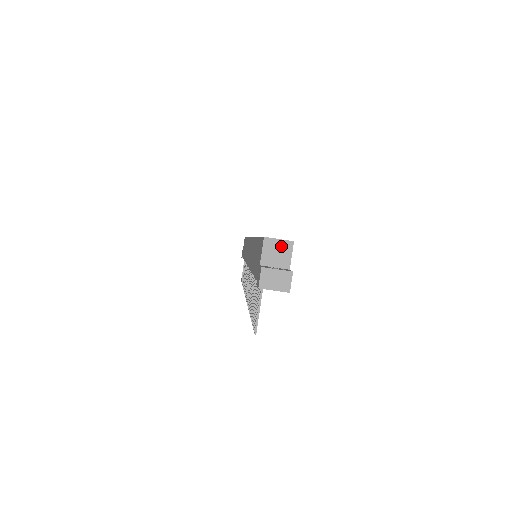
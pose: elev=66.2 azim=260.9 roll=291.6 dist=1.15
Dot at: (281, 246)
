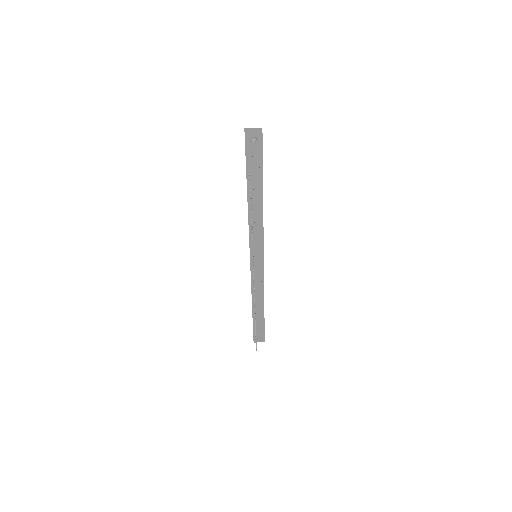
Dot at: occluded
